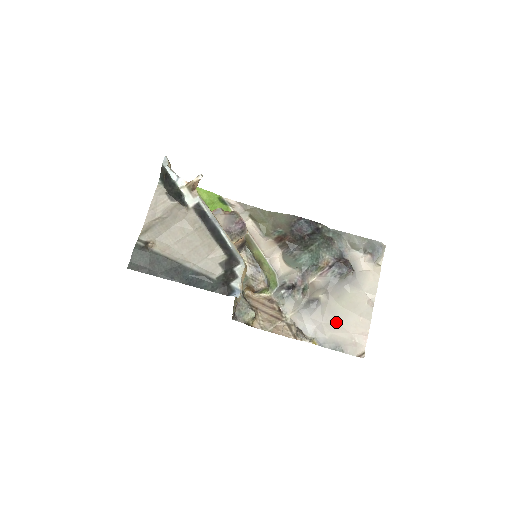
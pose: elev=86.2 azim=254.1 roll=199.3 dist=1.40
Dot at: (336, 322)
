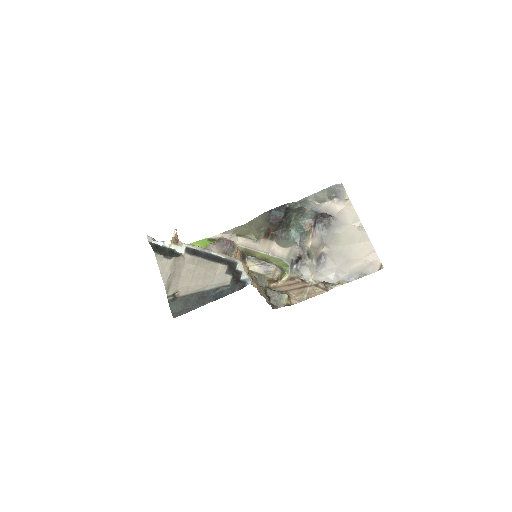
Dot at: (347, 259)
